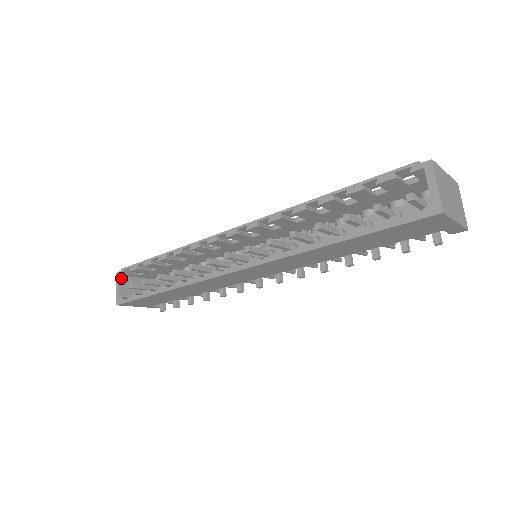
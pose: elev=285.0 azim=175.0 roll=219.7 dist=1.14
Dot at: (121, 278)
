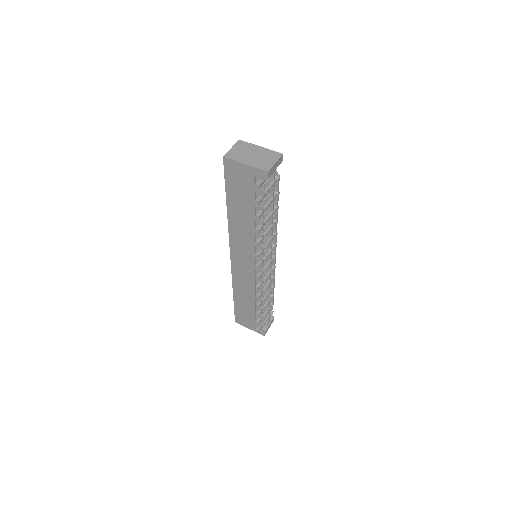
Dot at: occluded
